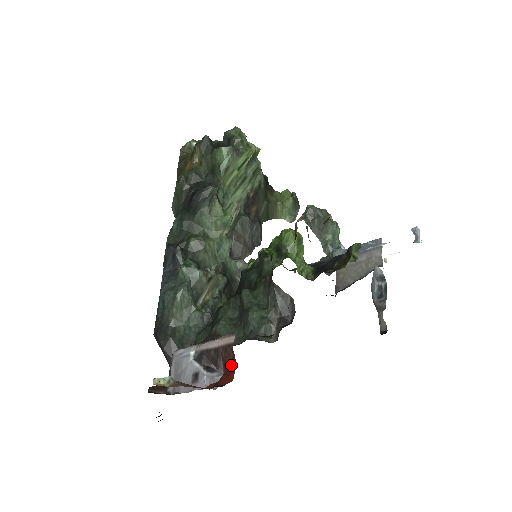
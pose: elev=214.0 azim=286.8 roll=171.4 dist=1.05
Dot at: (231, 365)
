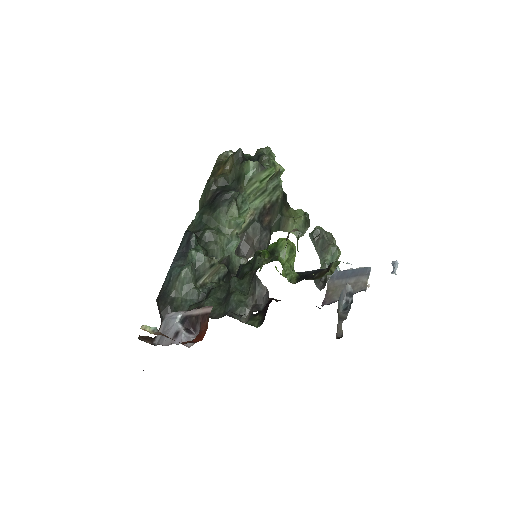
Dot at: (204, 329)
